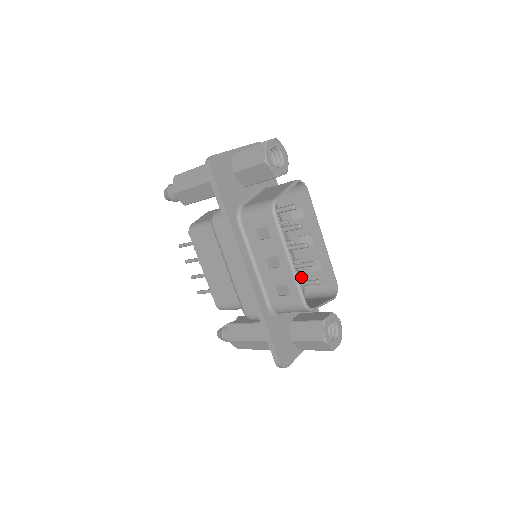
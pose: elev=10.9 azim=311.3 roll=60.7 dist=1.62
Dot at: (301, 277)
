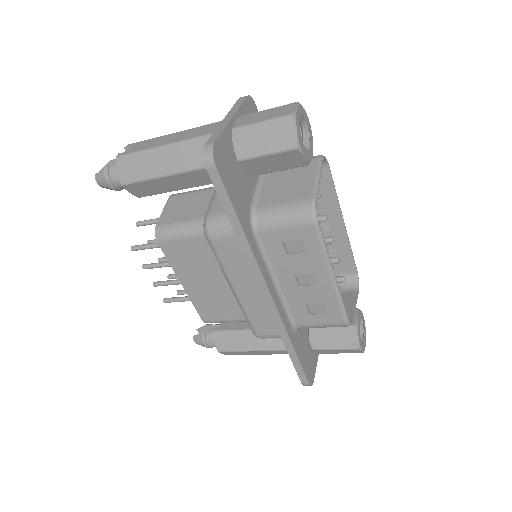
Dot at: occluded
